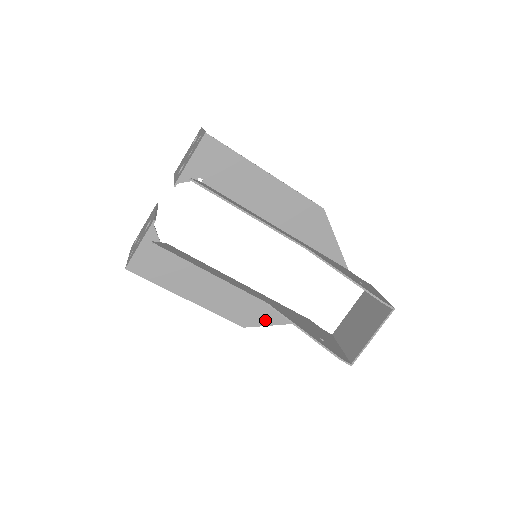
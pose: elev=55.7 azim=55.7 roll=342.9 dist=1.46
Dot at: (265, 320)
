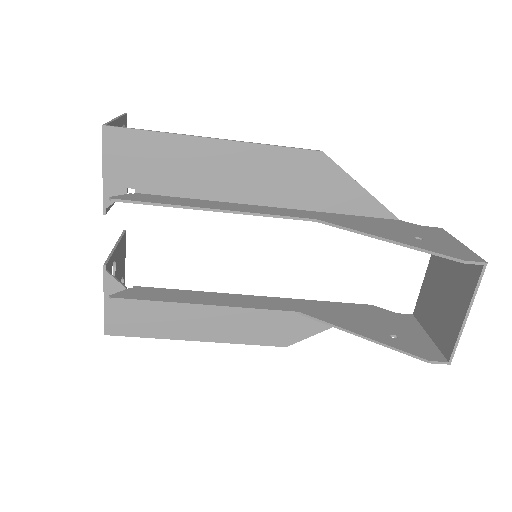
Dot at: (310, 328)
